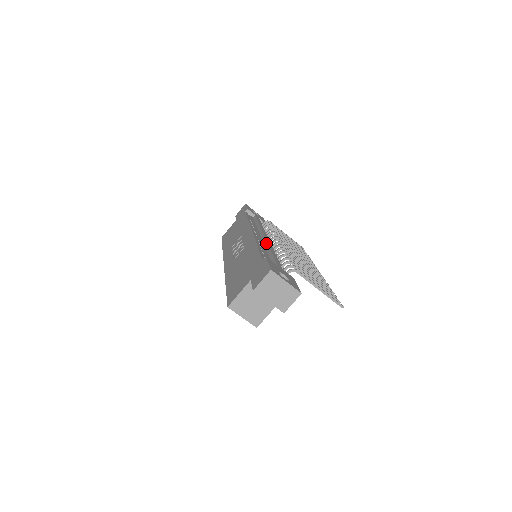
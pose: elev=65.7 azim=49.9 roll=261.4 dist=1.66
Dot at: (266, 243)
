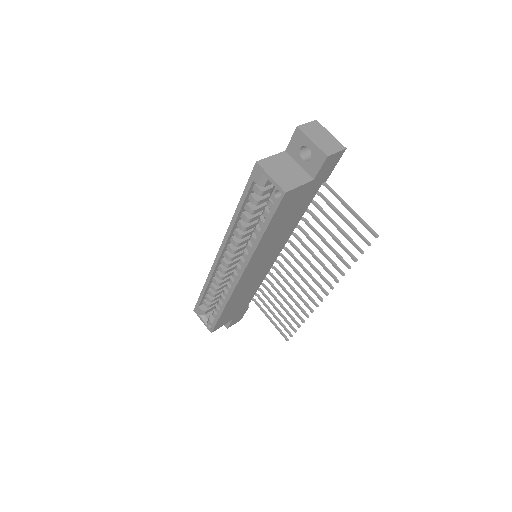
Dot at: occluded
